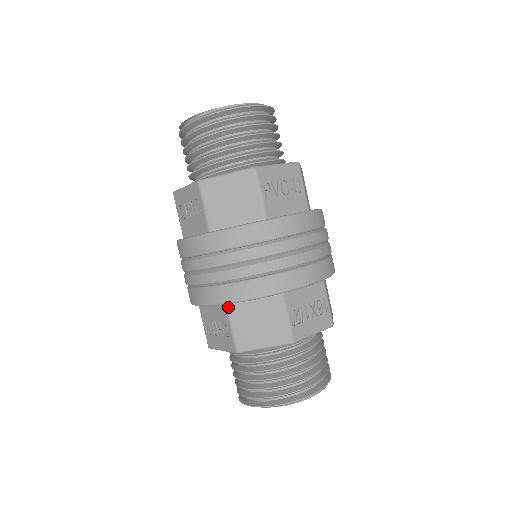
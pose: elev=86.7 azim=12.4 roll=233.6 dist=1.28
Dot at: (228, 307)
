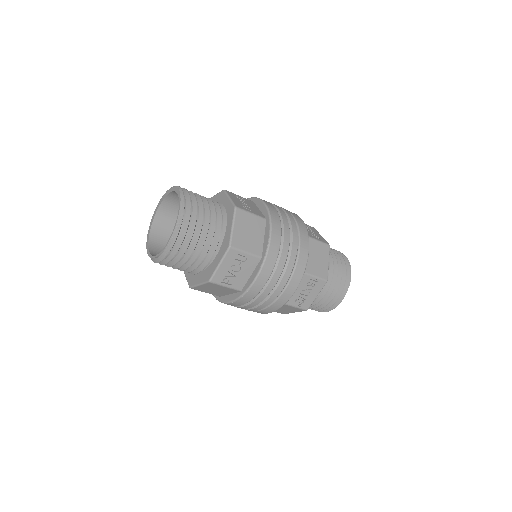
Dot at: occluded
